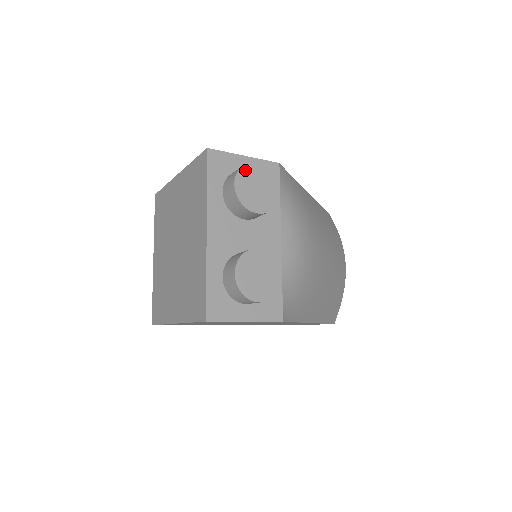
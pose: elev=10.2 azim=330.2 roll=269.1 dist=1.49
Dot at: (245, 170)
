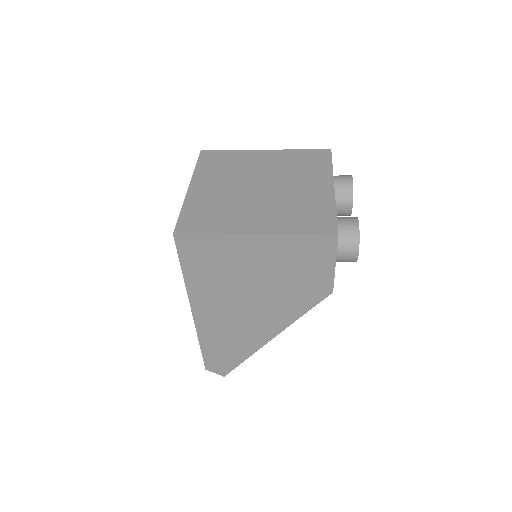
Dot at: occluded
